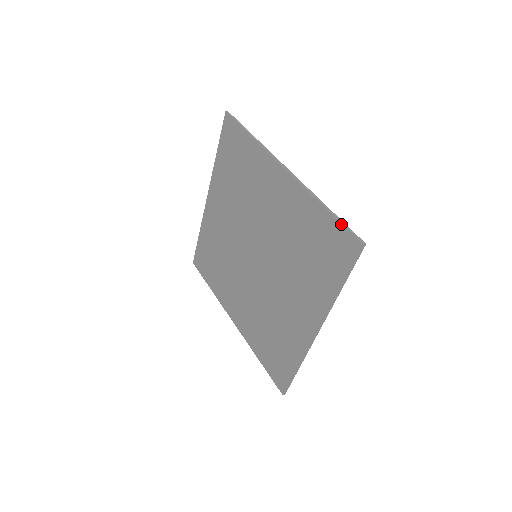
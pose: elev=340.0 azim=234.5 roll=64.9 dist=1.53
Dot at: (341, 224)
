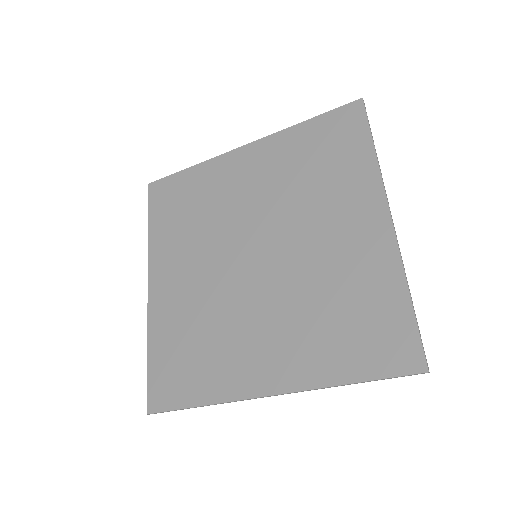
Dot at: (418, 329)
